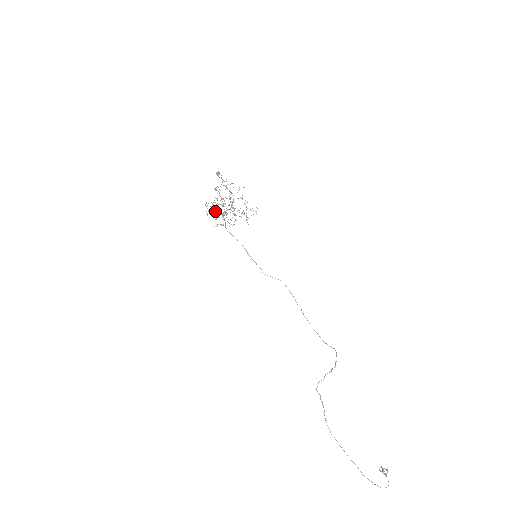
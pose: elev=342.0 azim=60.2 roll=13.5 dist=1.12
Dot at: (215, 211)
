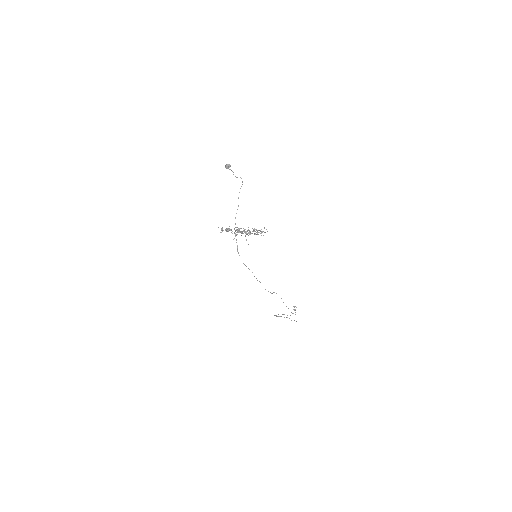
Dot at: (227, 228)
